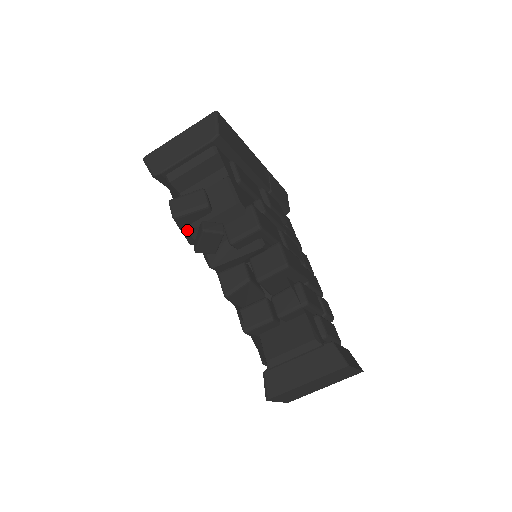
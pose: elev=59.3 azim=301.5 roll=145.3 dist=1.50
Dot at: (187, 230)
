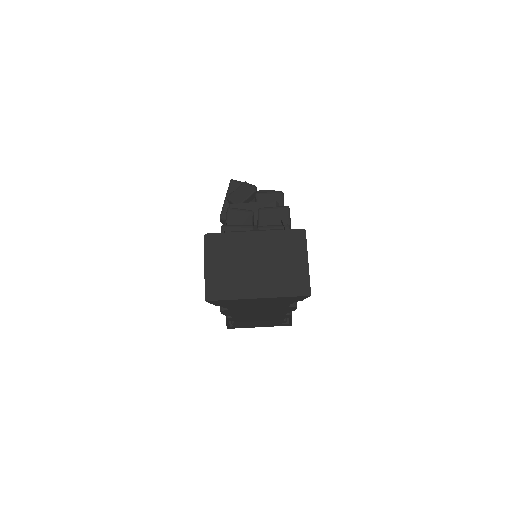
Dot at: (231, 192)
